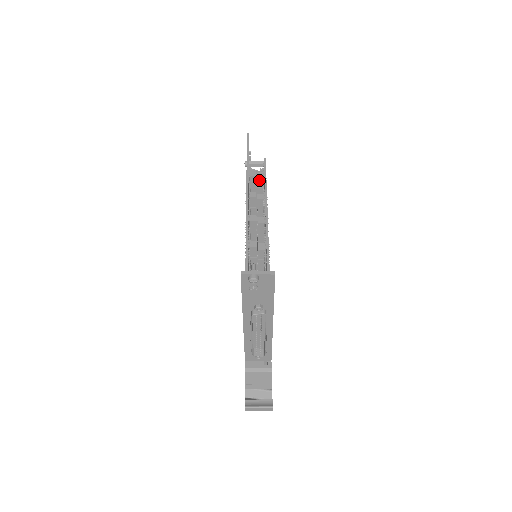
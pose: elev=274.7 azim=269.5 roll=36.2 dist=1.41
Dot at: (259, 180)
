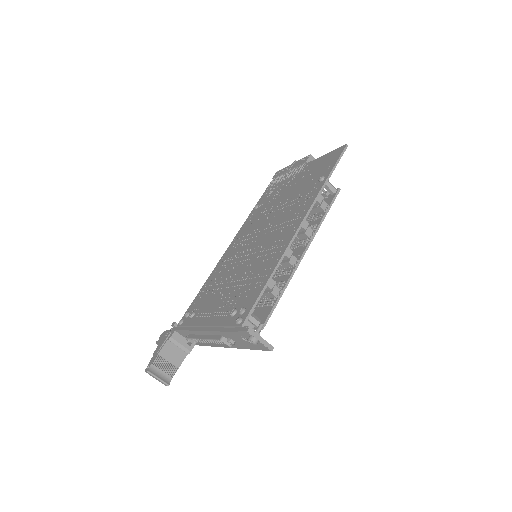
Dot at: (319, 208)
